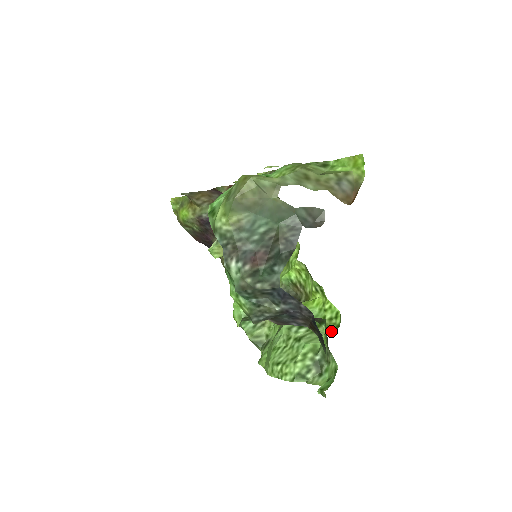
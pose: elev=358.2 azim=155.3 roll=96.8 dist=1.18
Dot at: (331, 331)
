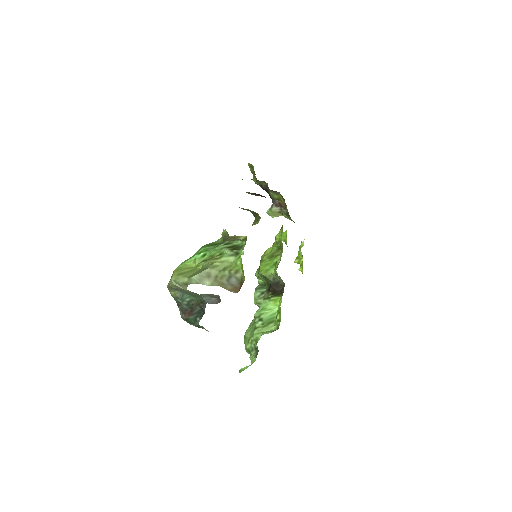
Dot at: (274, 330)
